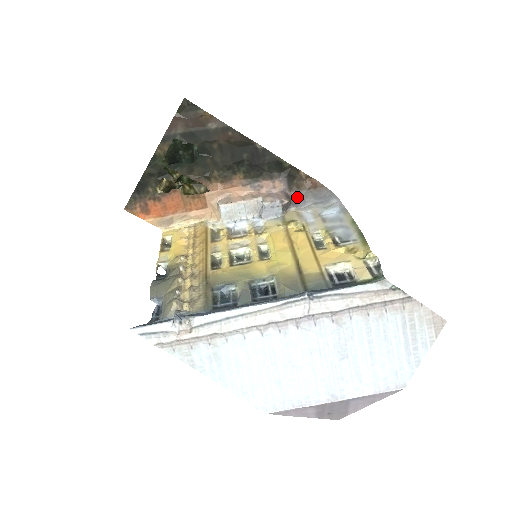
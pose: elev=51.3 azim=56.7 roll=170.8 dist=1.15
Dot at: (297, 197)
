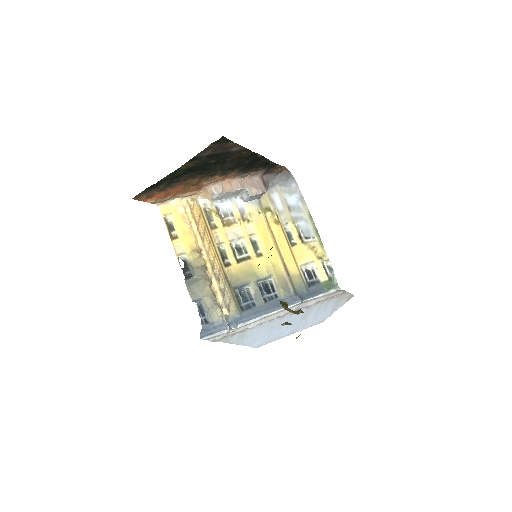
Dot at: (268, 180)
